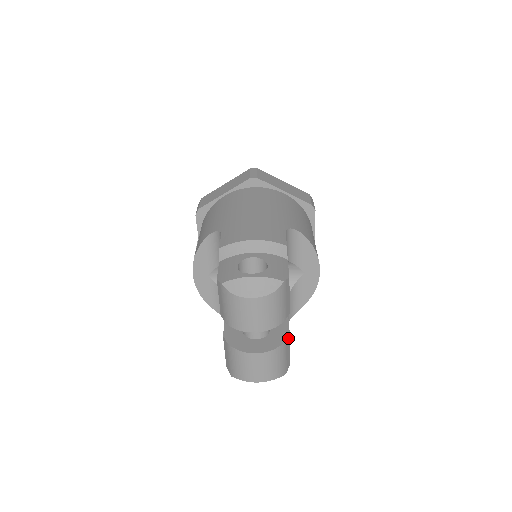
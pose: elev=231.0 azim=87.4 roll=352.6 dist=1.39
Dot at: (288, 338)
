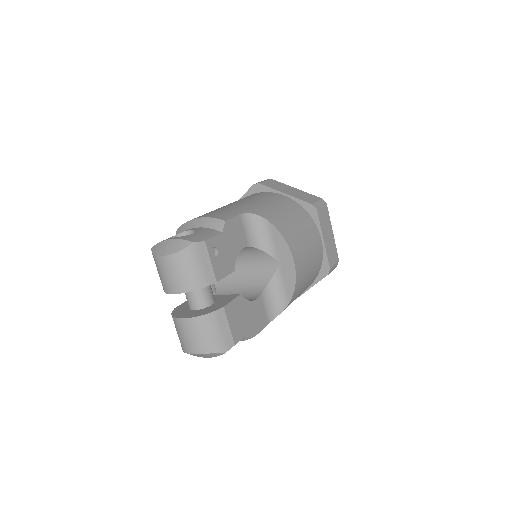
Dot at: (221, 311)
